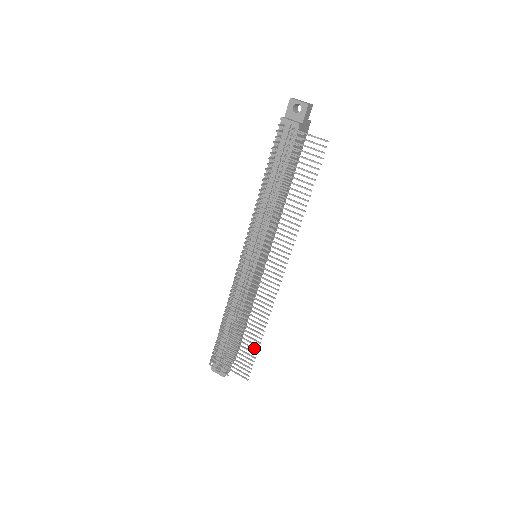
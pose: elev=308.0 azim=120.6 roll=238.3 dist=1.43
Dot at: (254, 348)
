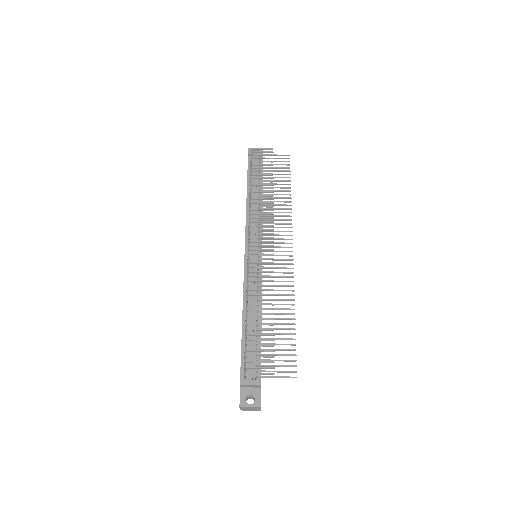
Dot at: (290, 333)
